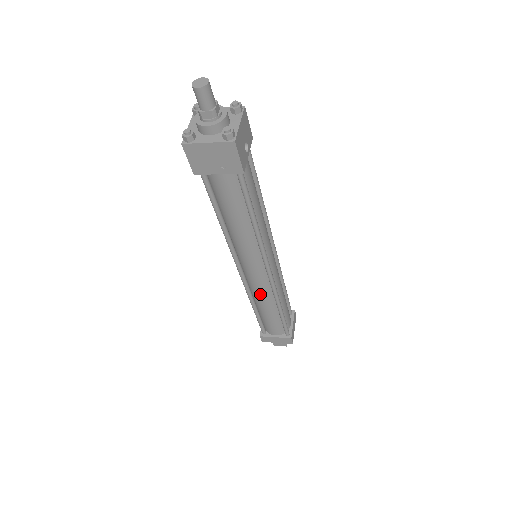
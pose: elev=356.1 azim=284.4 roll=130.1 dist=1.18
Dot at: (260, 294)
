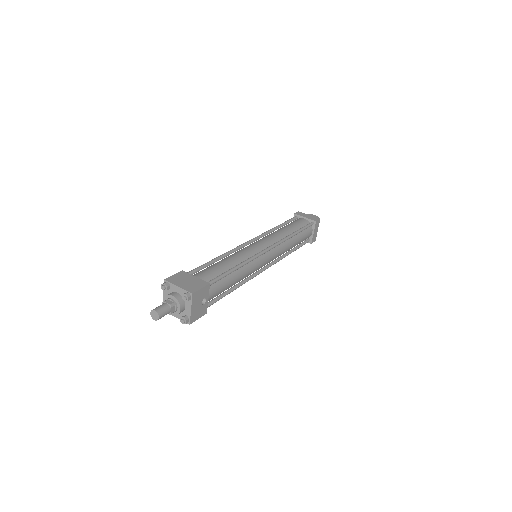
Dot at: occluded
